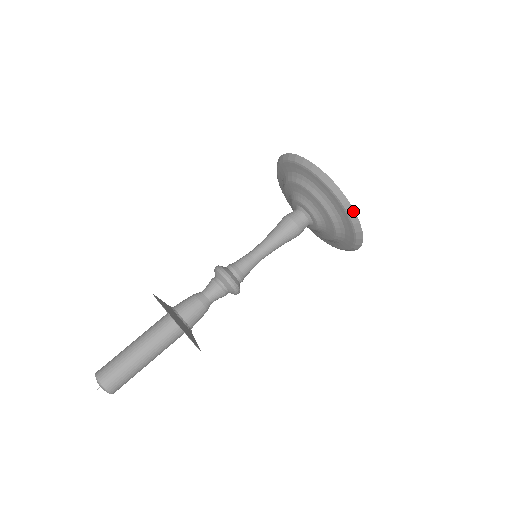
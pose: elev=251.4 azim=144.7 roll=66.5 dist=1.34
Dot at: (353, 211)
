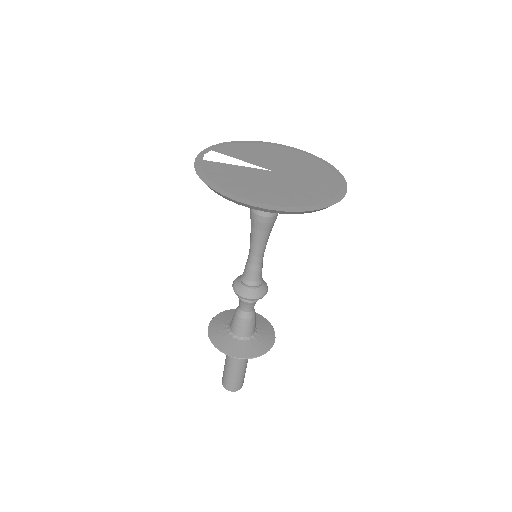
Dot at: (283, 212)
